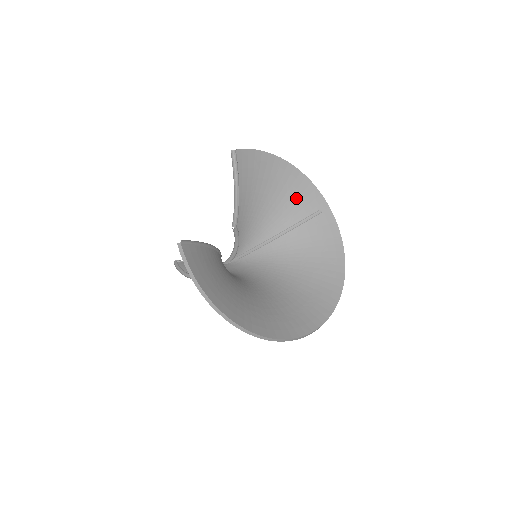
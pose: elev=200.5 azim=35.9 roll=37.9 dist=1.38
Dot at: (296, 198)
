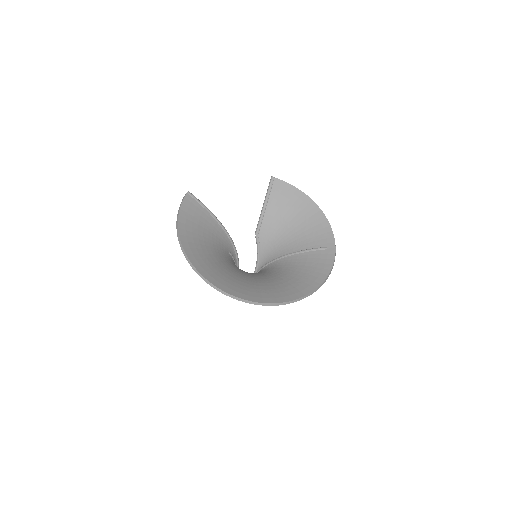
Dot at: (312, 232)
